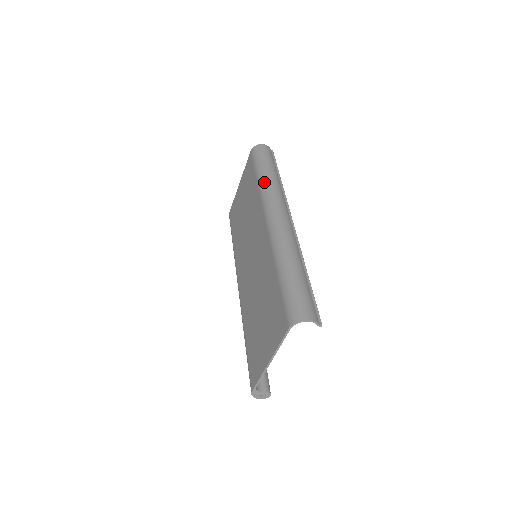
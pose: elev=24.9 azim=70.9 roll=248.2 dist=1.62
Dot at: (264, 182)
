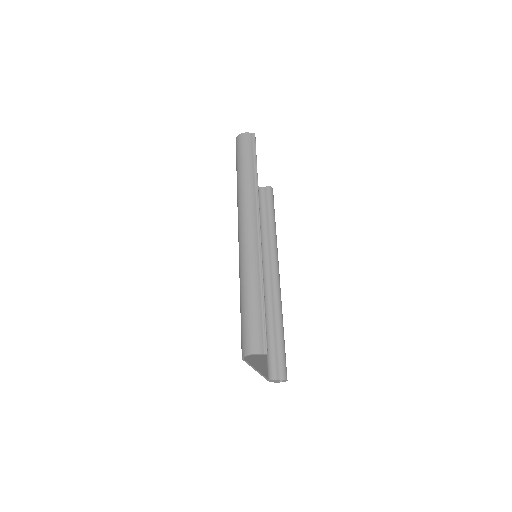
Dot at: (238, 189)
